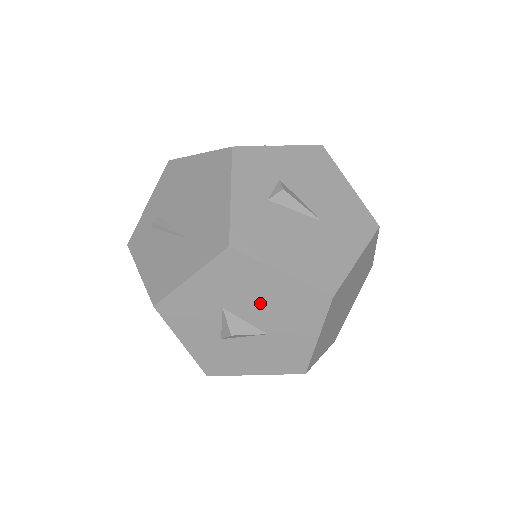
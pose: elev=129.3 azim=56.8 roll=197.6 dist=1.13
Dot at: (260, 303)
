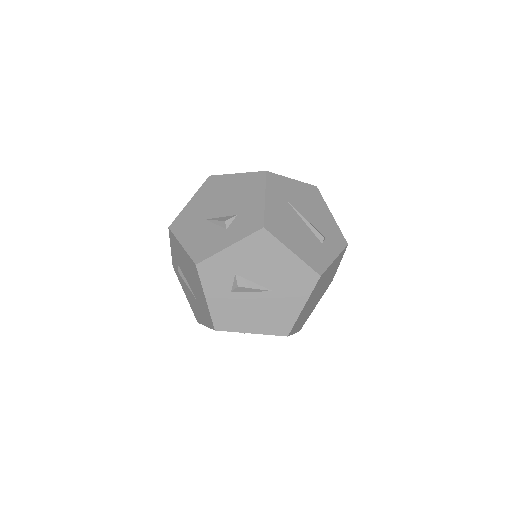
Dot at: occluded
